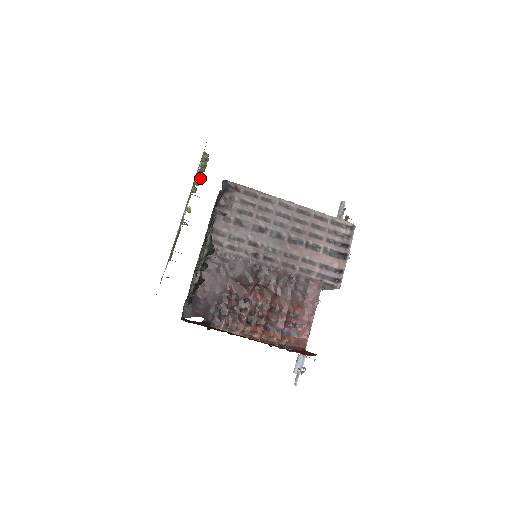
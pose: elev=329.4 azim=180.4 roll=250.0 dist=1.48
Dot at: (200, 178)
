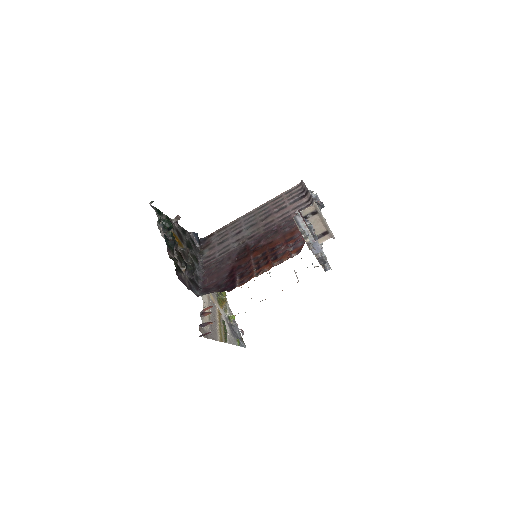
Dot at: occluded
